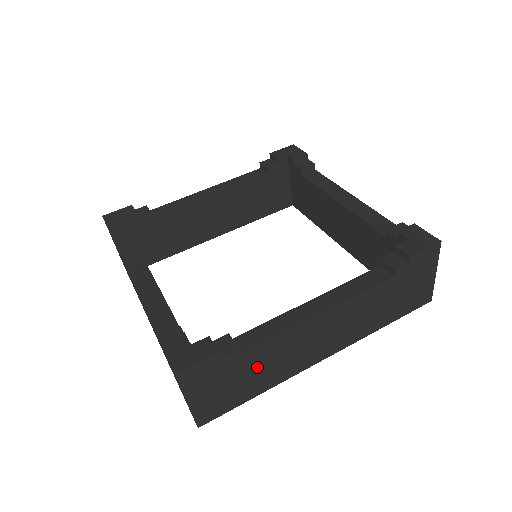
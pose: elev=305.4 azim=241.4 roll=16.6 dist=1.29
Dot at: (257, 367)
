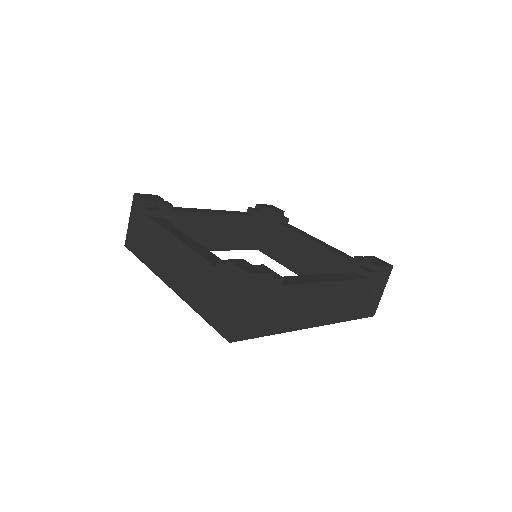
Dot at: (283, 304)
